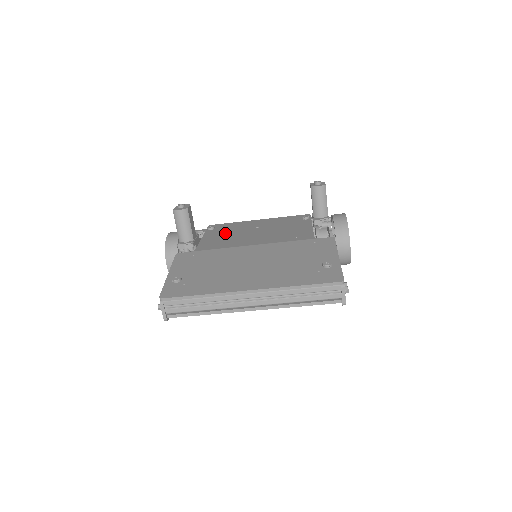
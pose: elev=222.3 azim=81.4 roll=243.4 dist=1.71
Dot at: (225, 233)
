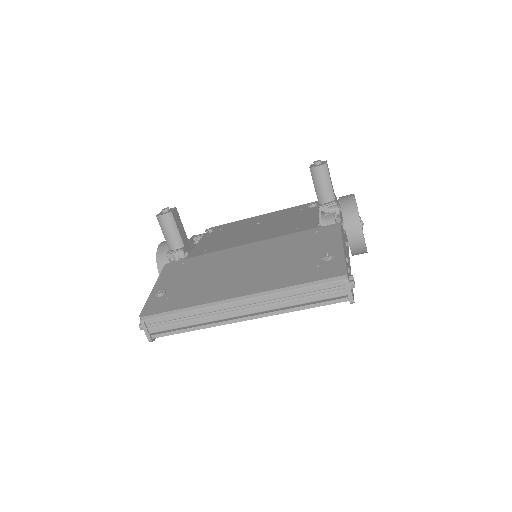
Dot at: (222, 234)
